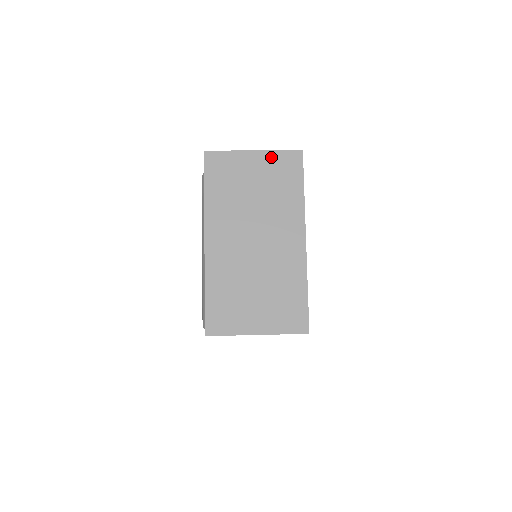
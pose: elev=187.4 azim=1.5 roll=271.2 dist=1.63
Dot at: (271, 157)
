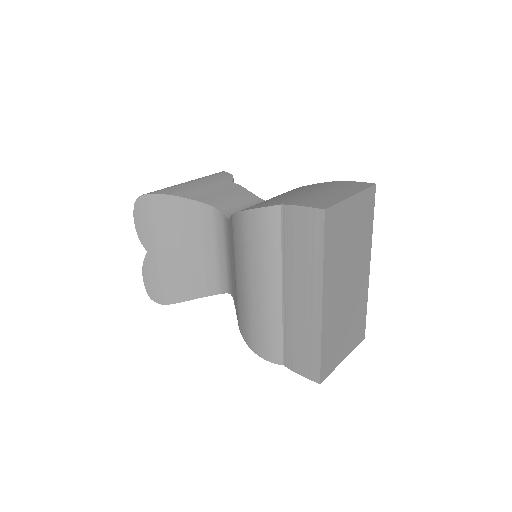
Dot at: (361, 199)
